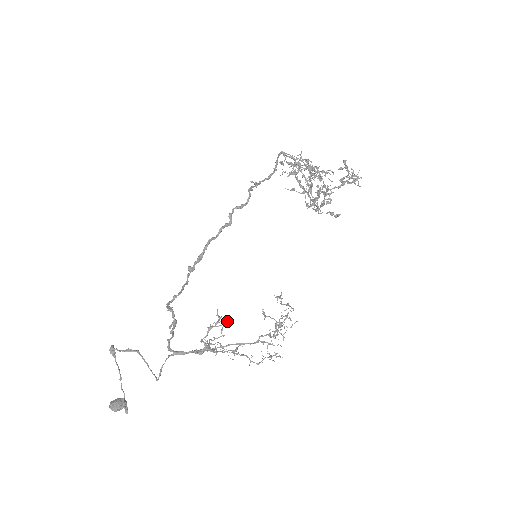
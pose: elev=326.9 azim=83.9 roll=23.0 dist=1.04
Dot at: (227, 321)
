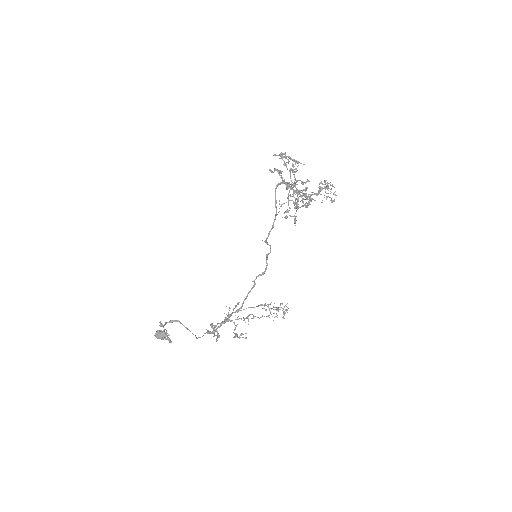
Dot at: occluded
